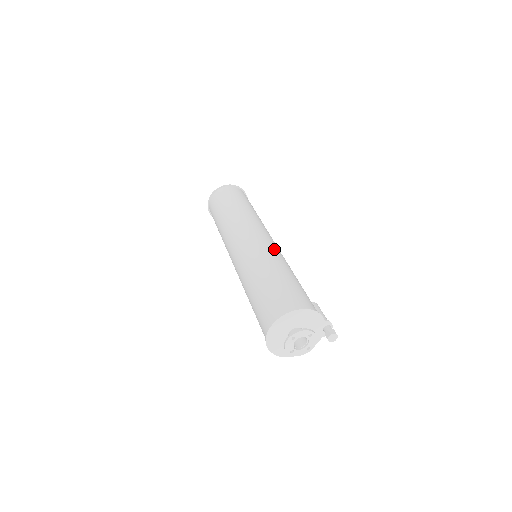
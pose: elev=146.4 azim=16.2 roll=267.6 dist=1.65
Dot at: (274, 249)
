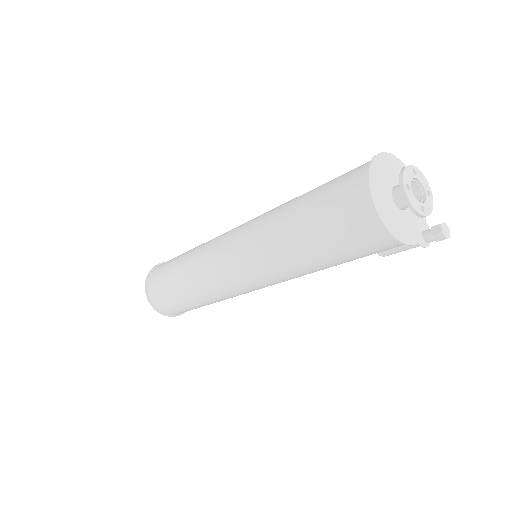
Dot at: occluded
